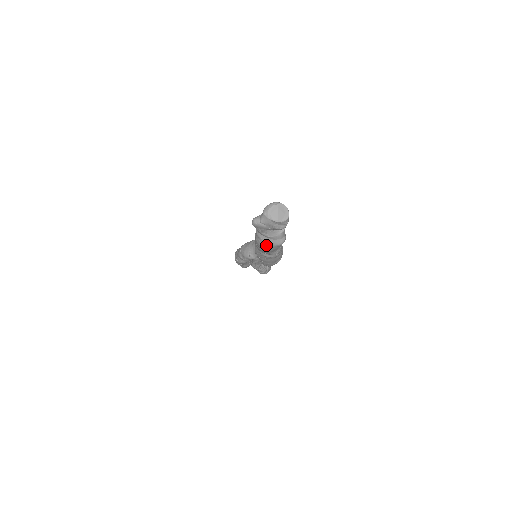
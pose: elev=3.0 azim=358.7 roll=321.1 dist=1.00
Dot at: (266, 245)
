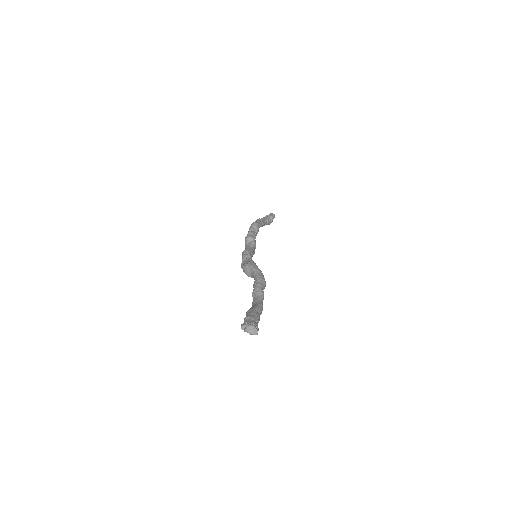
Dot at: occluded
